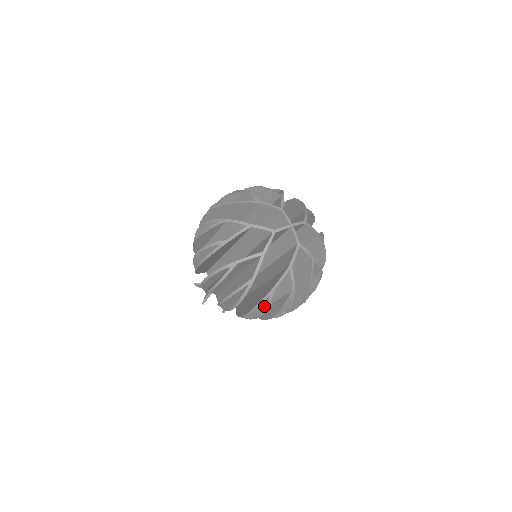
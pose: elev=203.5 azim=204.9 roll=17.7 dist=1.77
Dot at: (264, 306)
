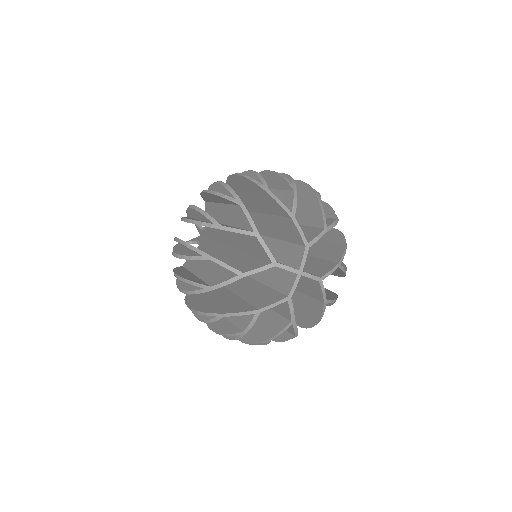
Dot at: (206, 318)
